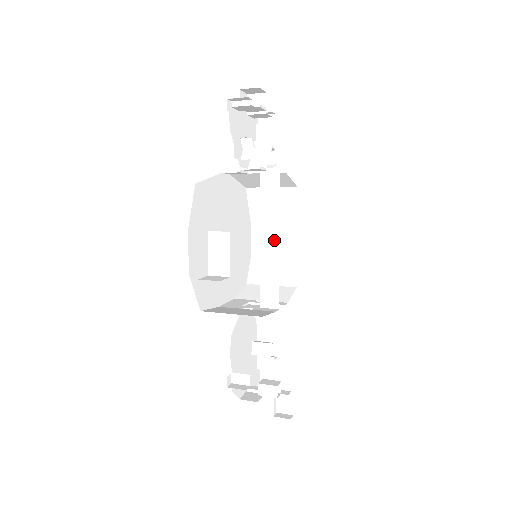
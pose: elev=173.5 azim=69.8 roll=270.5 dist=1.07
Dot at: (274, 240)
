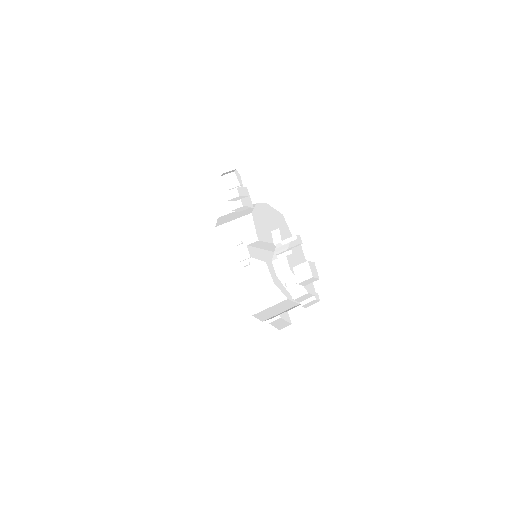
Dot at: occluded
